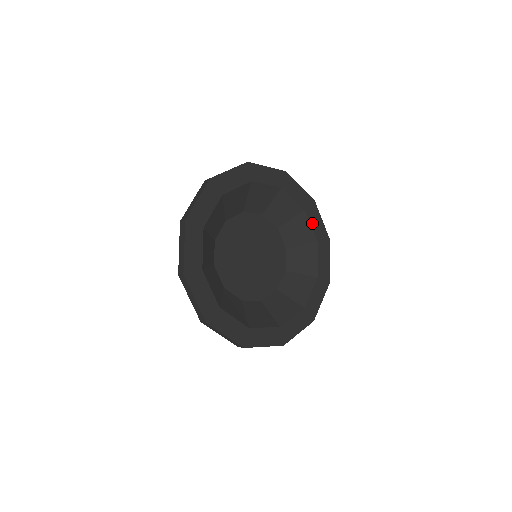
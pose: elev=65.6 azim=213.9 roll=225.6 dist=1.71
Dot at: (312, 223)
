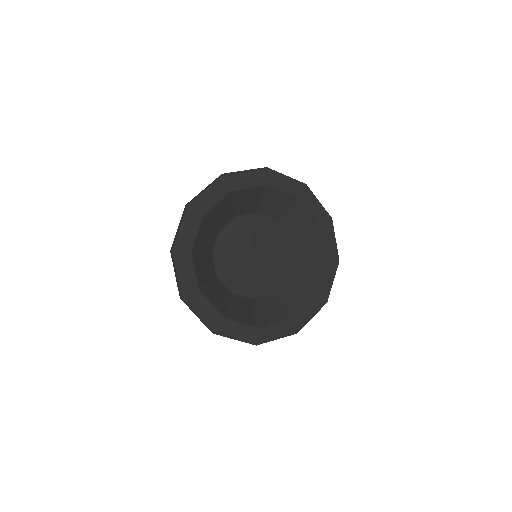
Dot at: (308, 209)
